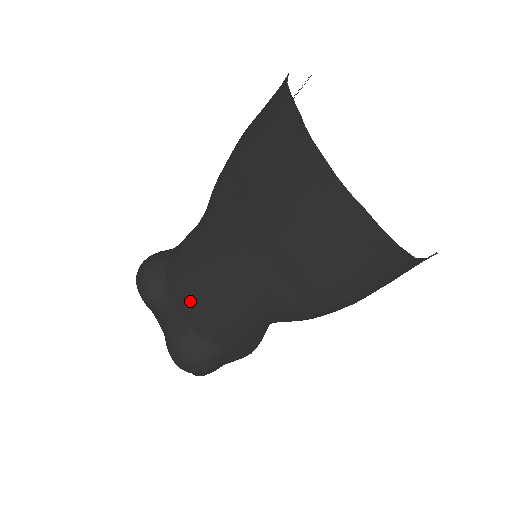
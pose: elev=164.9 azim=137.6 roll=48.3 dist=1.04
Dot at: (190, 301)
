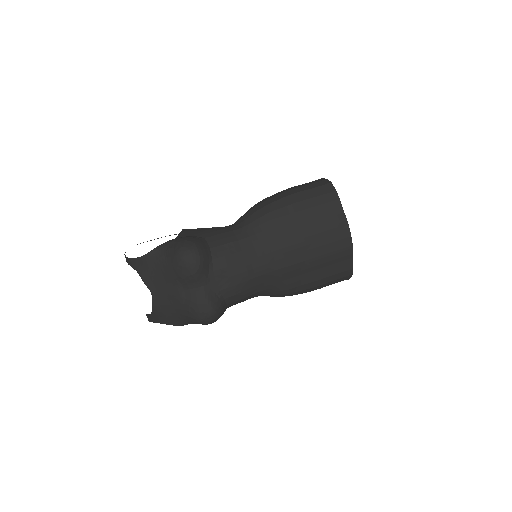
Dot at: (234, 280)
